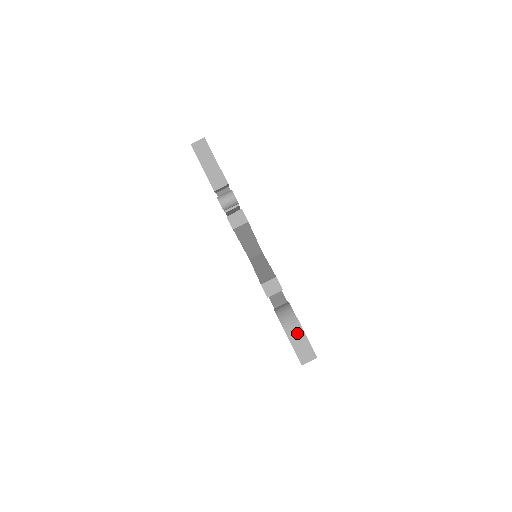
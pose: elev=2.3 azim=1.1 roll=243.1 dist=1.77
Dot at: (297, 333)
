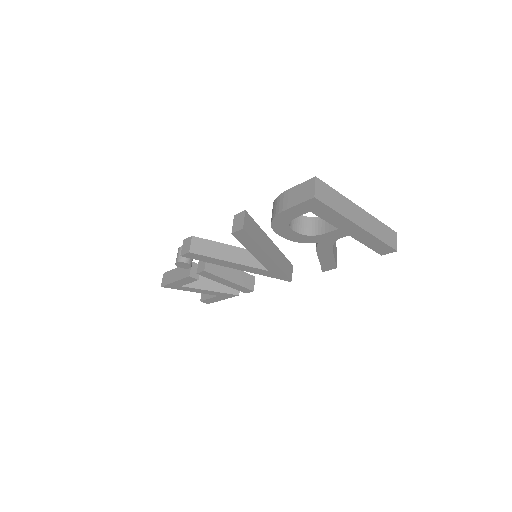
Dot at: (284, 200)
